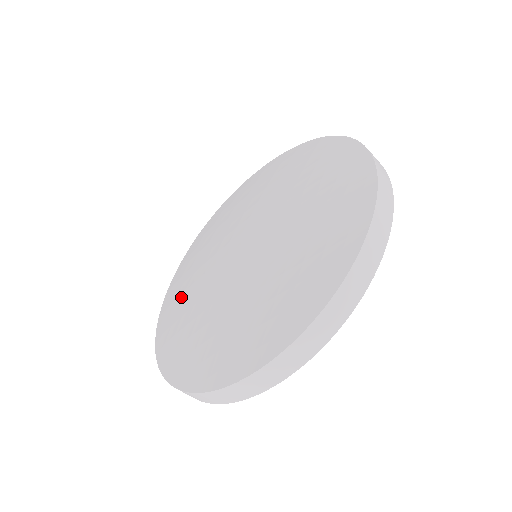
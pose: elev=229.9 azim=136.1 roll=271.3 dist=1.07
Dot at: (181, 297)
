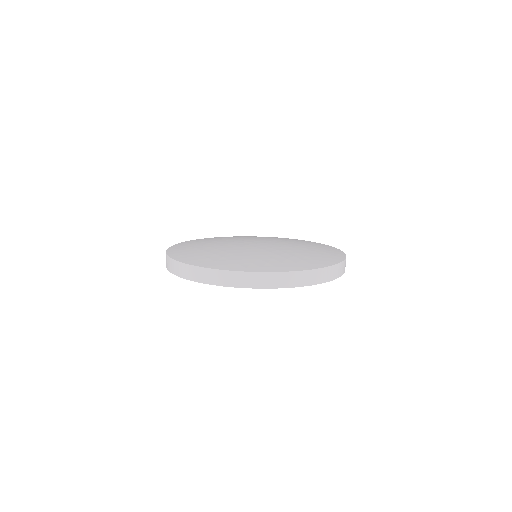
Dot at: (222, 238)
